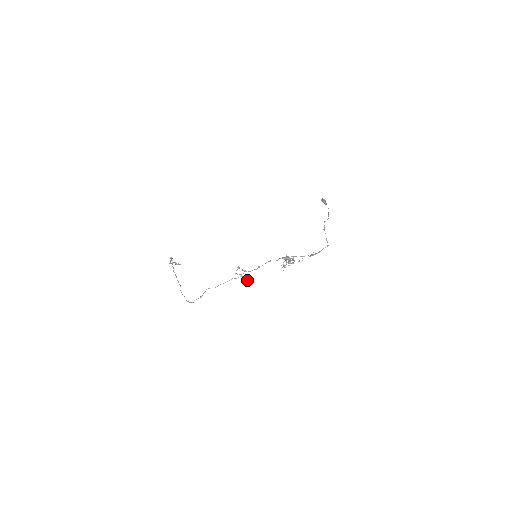
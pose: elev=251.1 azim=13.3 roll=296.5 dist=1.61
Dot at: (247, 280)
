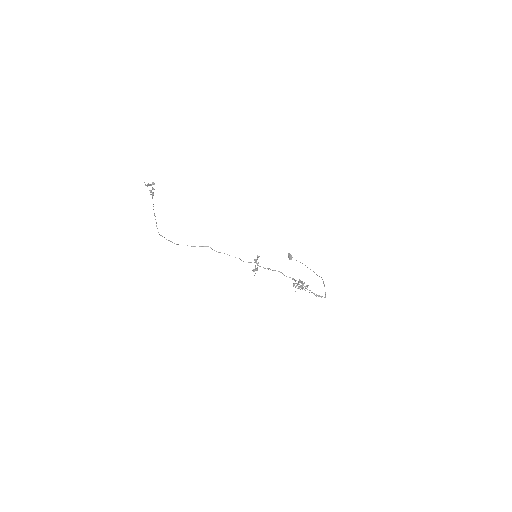
Dot at: (255, 270)
